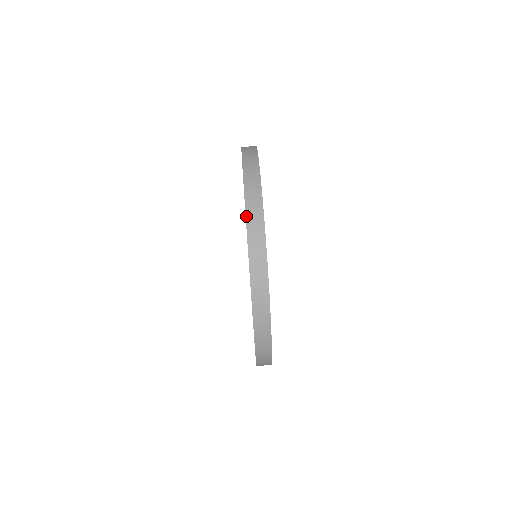
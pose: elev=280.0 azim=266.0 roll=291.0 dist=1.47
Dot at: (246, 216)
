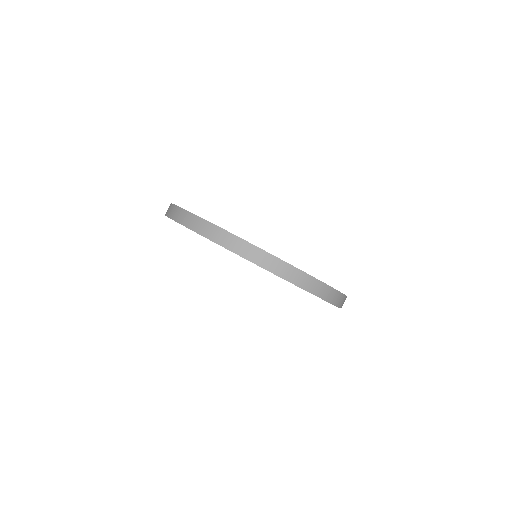
Dot at: (321, 298)
